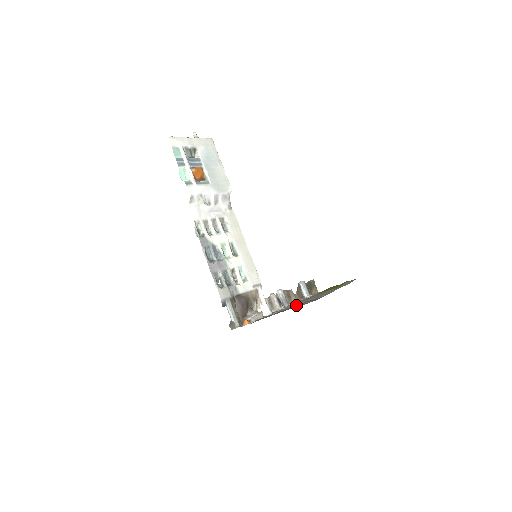
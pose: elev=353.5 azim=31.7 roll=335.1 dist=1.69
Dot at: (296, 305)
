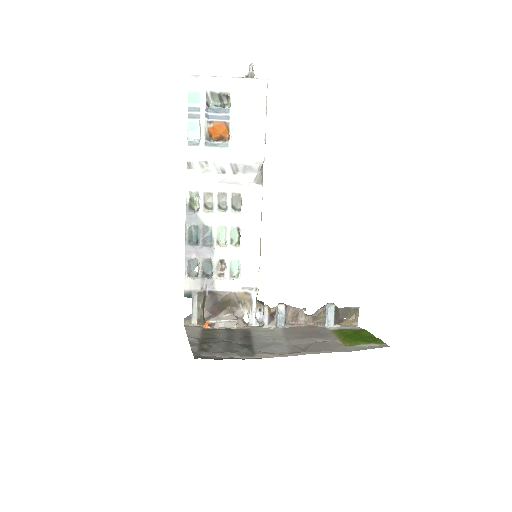
Dot at: (257, 340)
